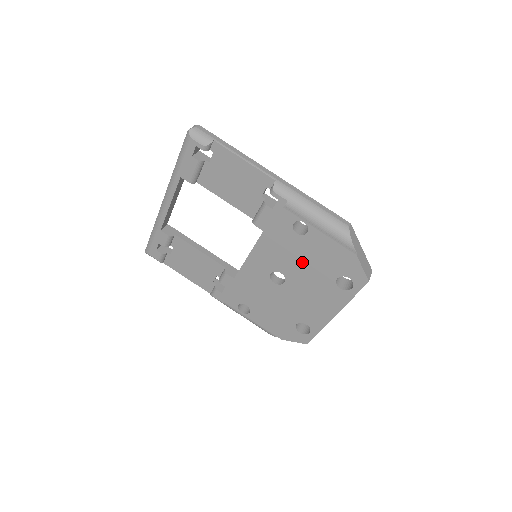
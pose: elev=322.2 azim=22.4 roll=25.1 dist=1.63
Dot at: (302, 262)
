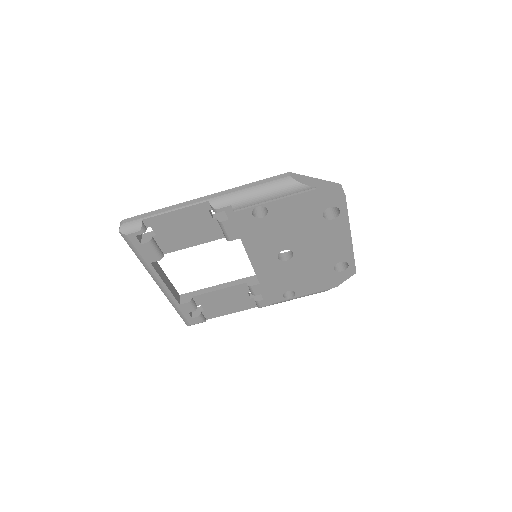
Dot at: (288, 230)
